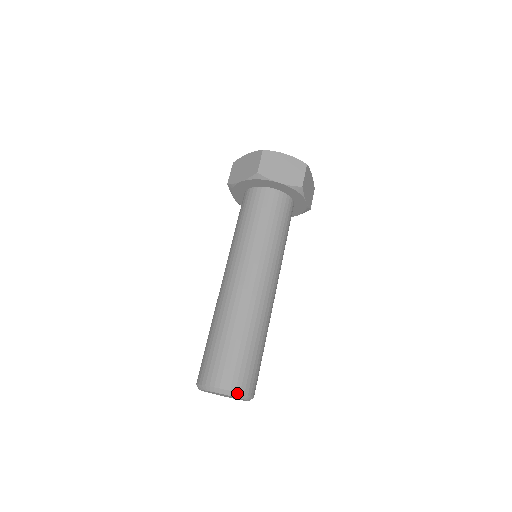
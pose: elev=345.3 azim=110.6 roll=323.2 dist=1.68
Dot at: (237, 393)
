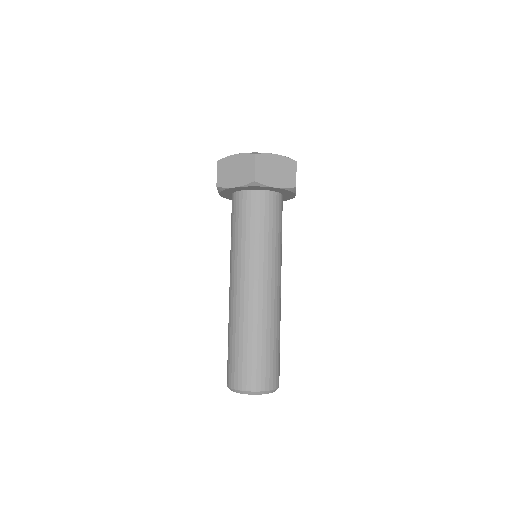
Dot at: (270, 391)
